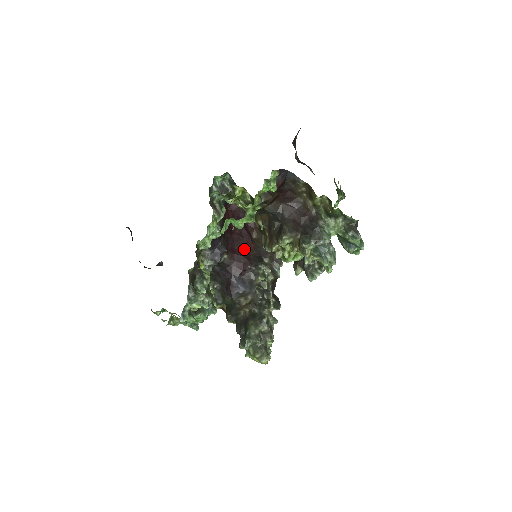
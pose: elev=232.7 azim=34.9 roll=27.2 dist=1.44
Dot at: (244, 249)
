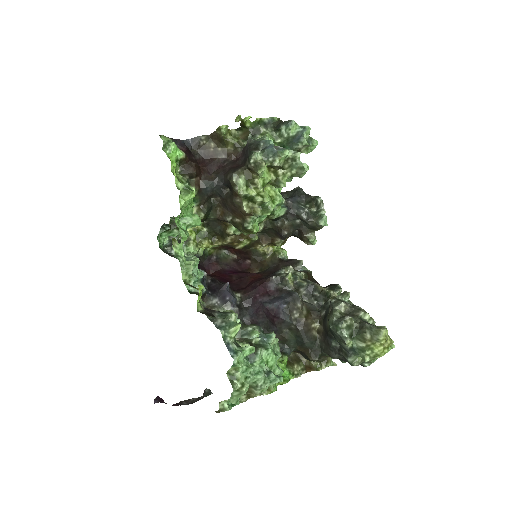
Dot at: (253, 280)
